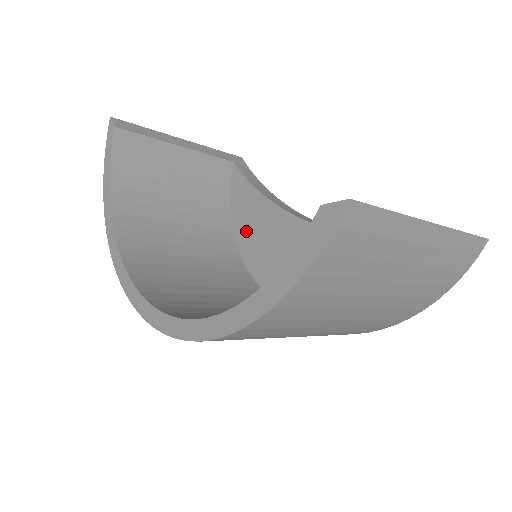
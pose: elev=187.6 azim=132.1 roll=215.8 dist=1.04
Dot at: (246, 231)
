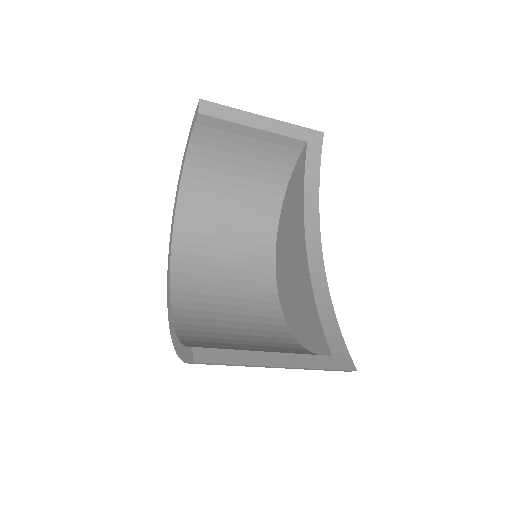
Dot at: (288, 207)
